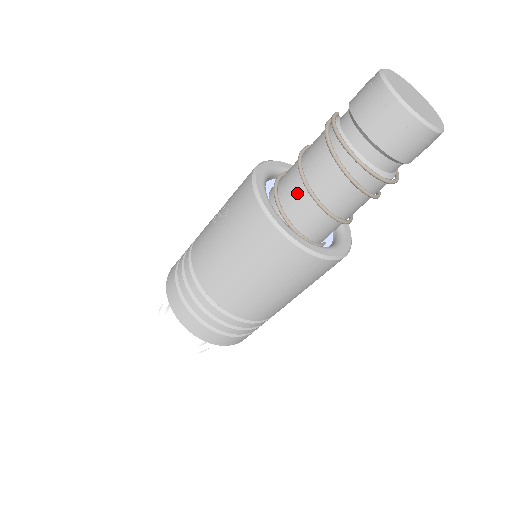
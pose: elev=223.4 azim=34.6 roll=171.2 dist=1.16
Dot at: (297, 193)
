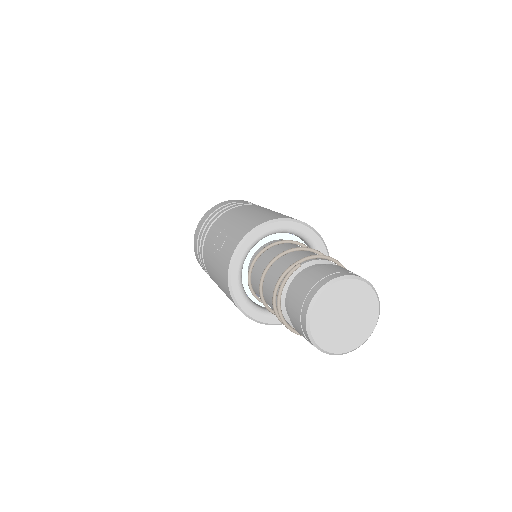
Dot at: (258, 289)
